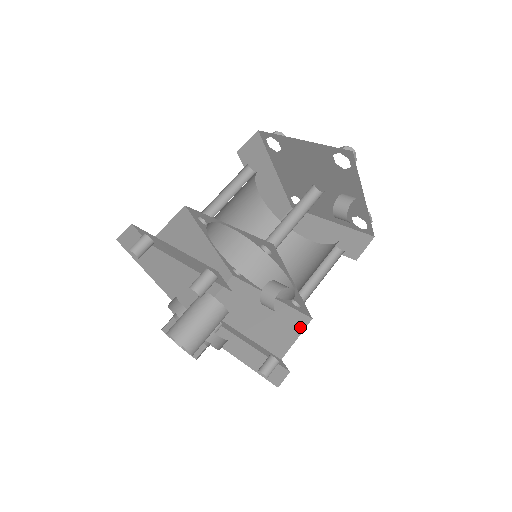
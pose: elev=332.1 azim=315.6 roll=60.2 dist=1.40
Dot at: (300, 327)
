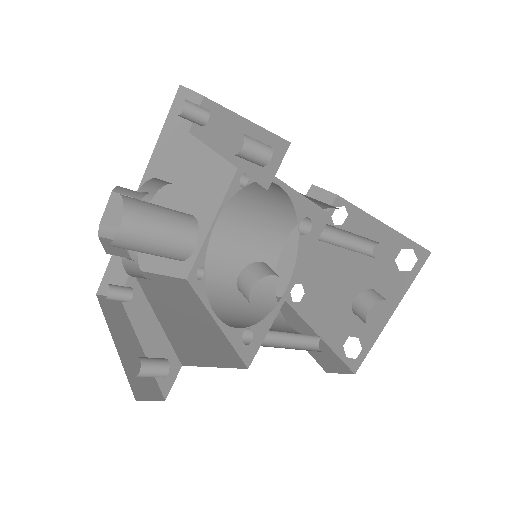
Dot at: (228, 362)
